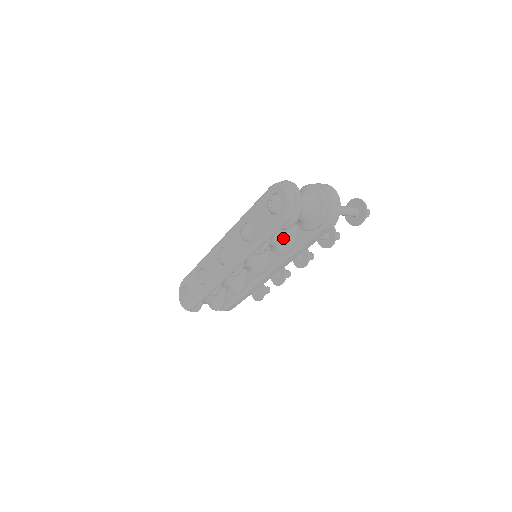
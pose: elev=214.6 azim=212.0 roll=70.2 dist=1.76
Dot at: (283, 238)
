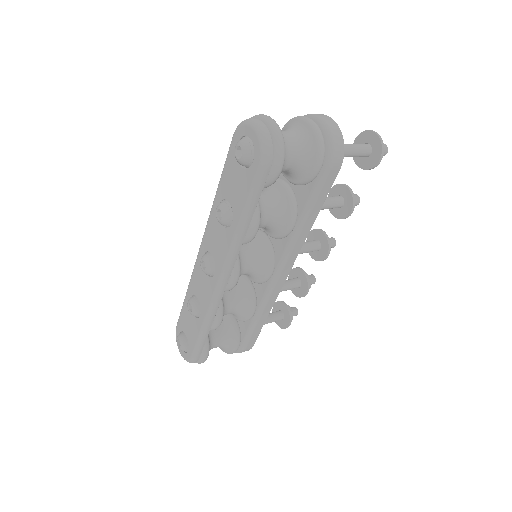
Dot at: (279, 209)
